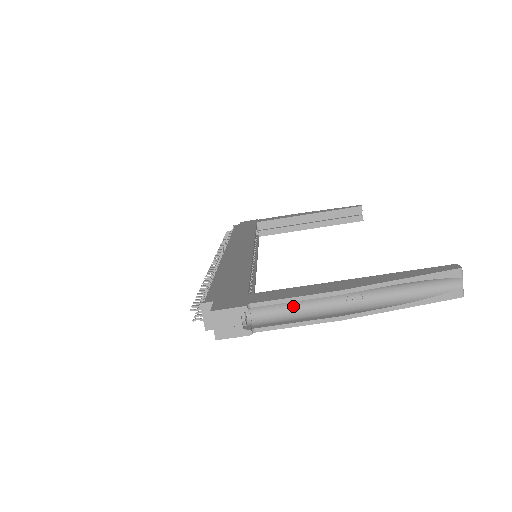
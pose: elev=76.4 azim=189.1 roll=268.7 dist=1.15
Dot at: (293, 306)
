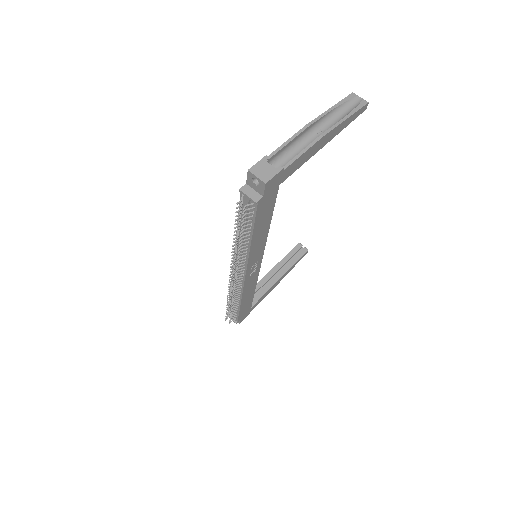
Dot at: (293, 155)
